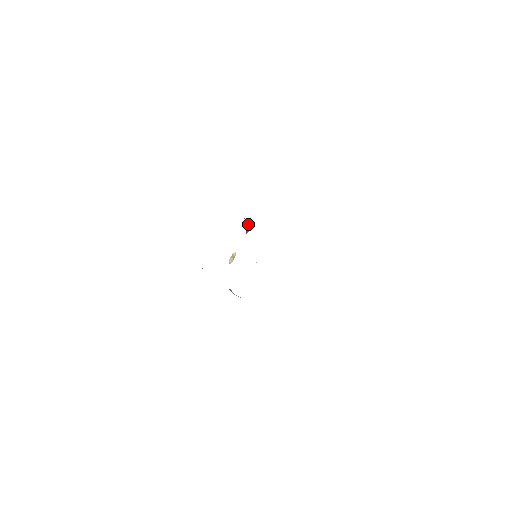
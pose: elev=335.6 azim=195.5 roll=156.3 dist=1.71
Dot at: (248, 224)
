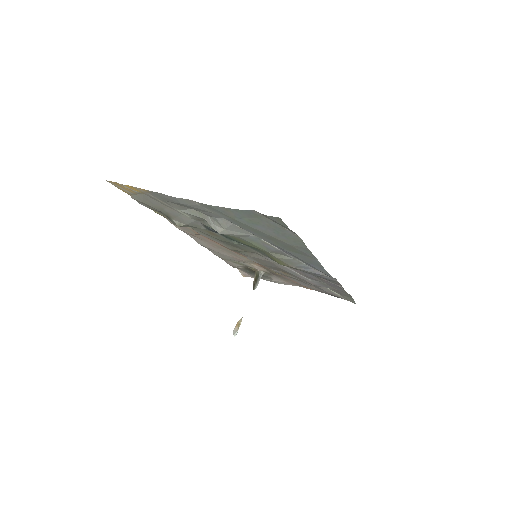
Dot at: (255, 276)
